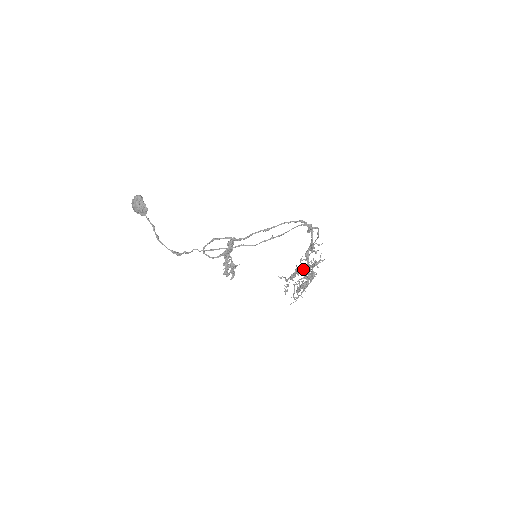
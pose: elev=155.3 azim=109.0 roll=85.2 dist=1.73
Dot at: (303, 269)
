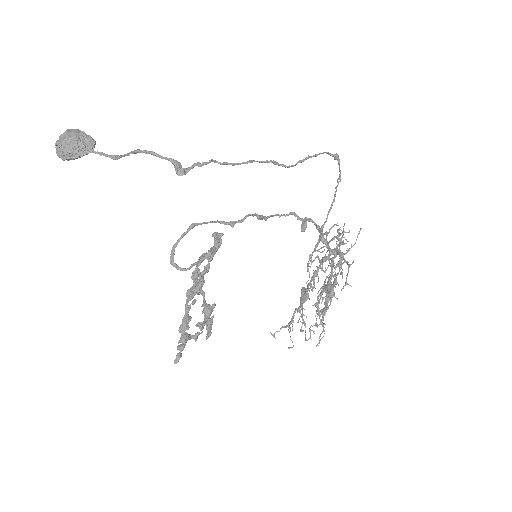
Dot at: (338, 234)
